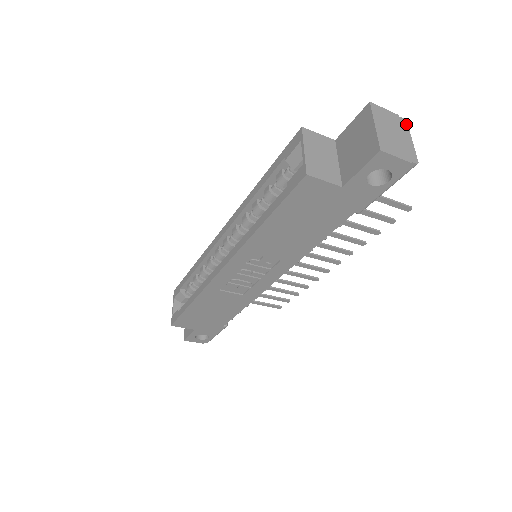
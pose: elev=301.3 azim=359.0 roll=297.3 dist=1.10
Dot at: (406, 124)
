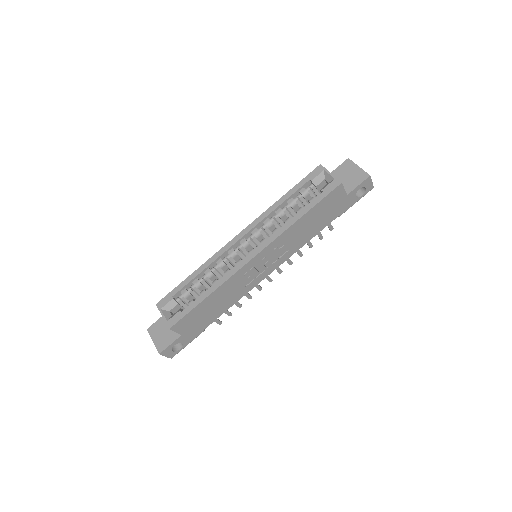
Dot at: occluded
